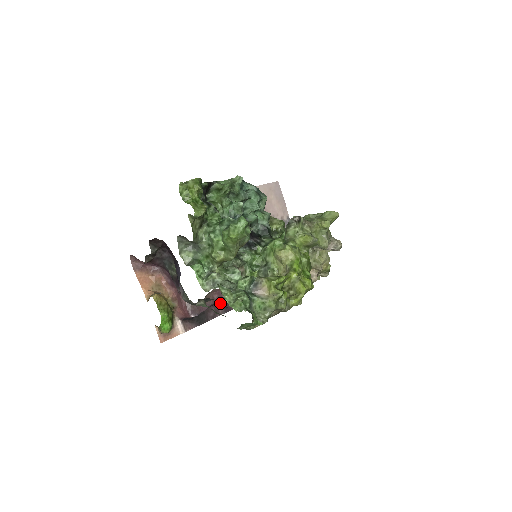
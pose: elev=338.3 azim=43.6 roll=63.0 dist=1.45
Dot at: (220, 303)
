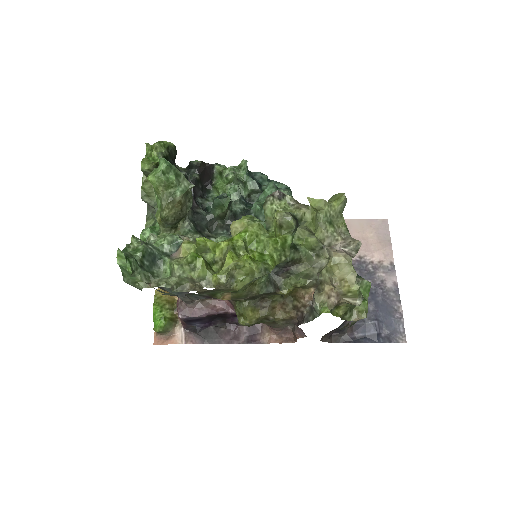
Dot at: (244, 330)
